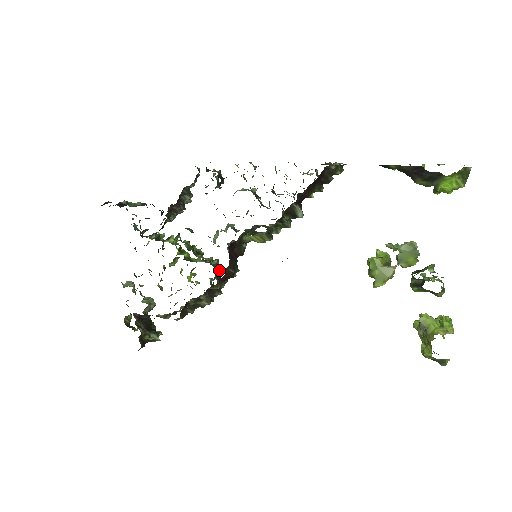
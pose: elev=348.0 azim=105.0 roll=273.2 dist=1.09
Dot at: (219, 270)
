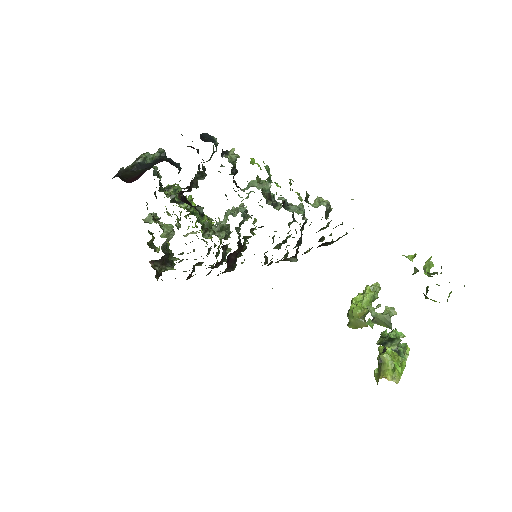
Dot at: (229, 233)
